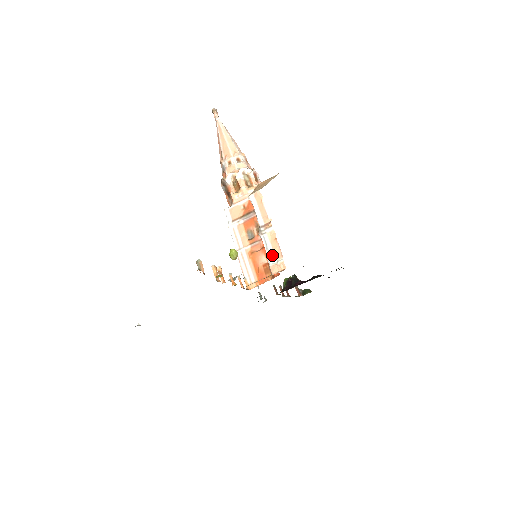
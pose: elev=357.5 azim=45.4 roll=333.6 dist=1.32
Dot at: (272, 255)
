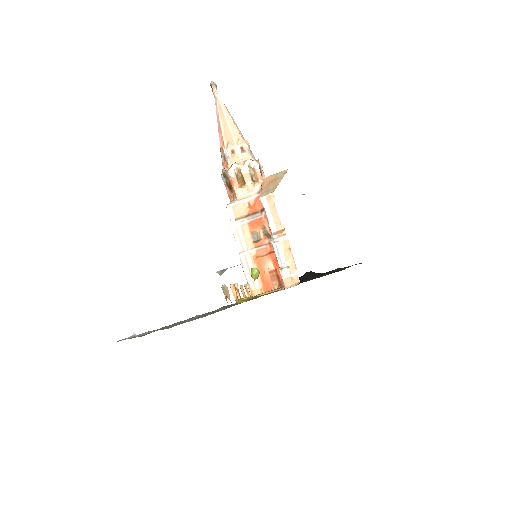
Dot at: (285, 266)
